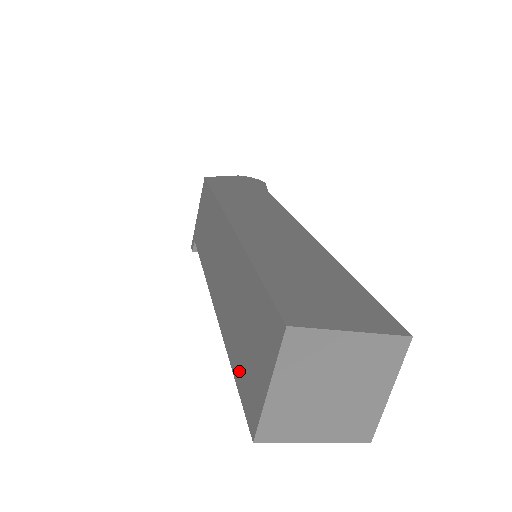
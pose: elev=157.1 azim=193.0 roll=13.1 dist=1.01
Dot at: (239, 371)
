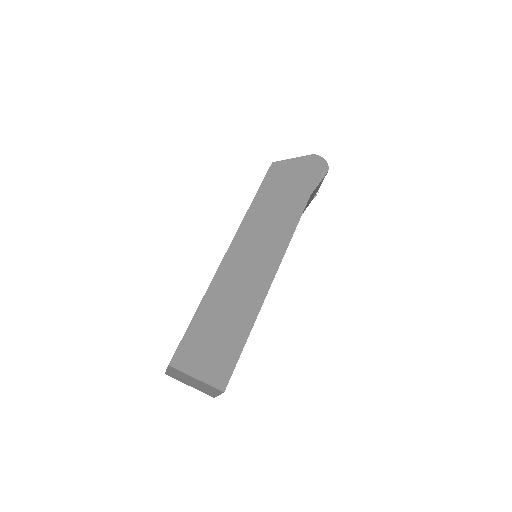
Dot at: occluded
